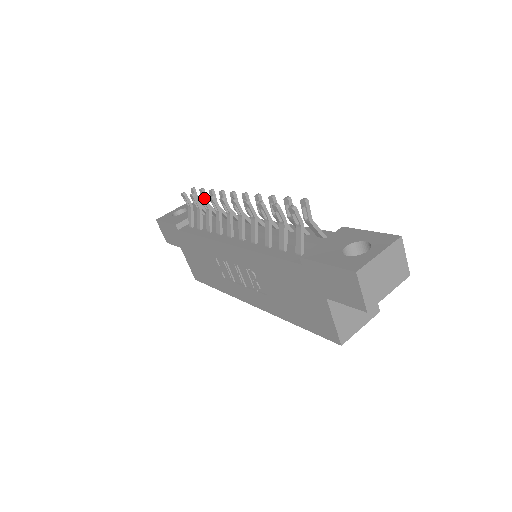
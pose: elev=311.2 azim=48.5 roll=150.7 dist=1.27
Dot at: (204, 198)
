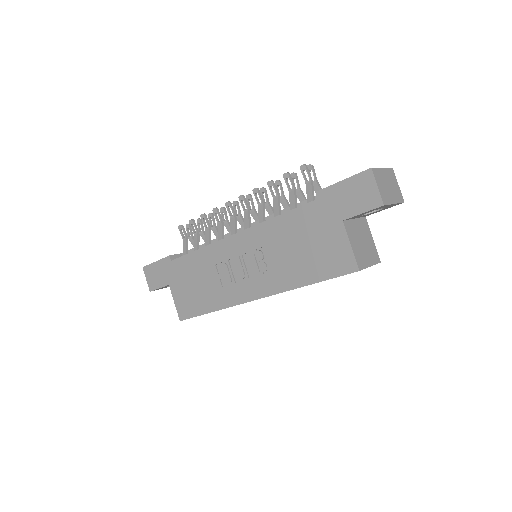
Dot at: (206, 216)
